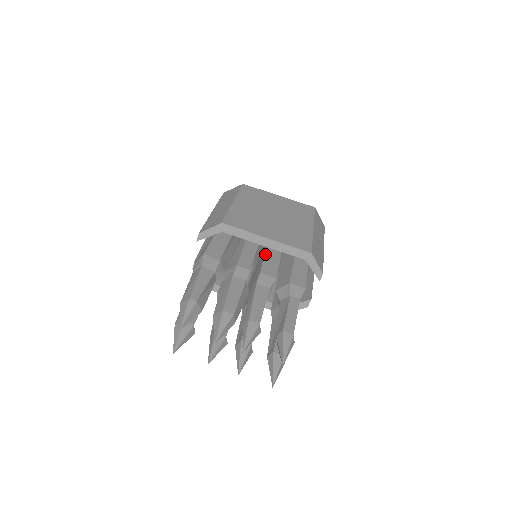
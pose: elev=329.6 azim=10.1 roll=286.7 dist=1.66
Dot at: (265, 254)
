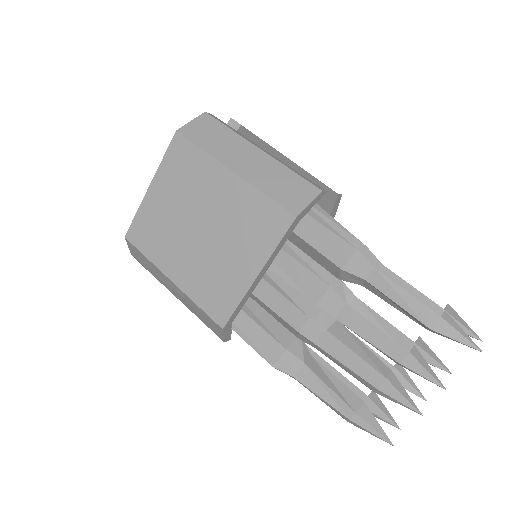
Dot at: (277, 274)
